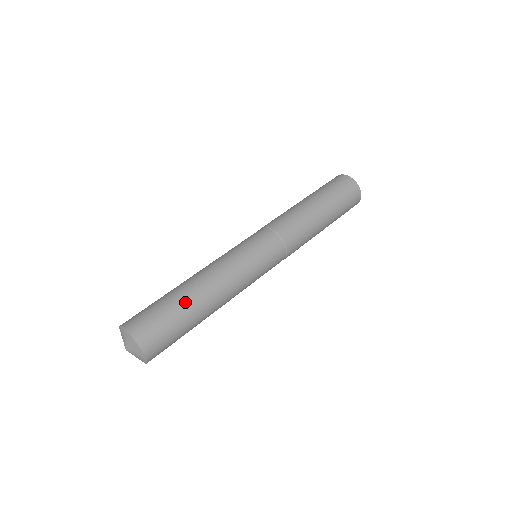
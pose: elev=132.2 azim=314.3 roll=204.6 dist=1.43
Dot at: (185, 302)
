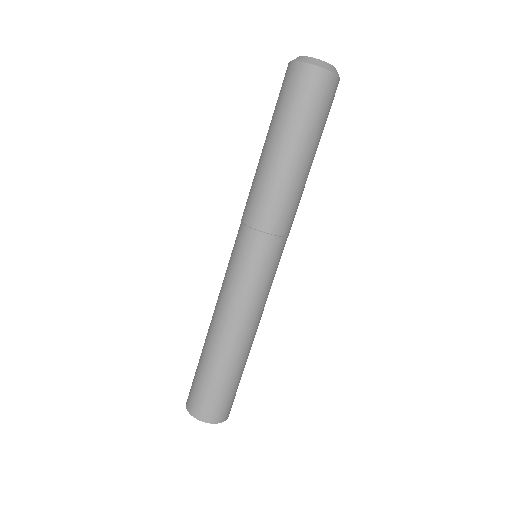
Dot at: occluded
